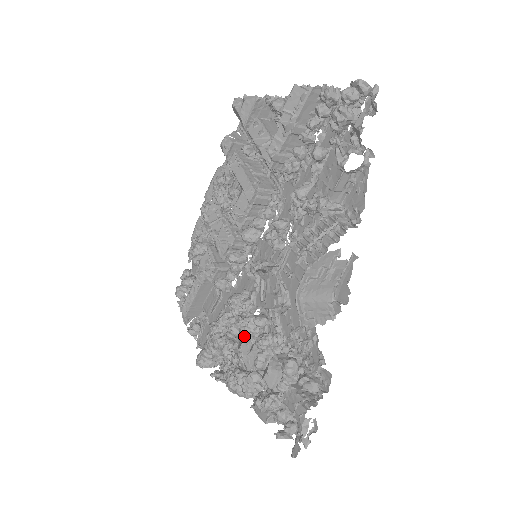
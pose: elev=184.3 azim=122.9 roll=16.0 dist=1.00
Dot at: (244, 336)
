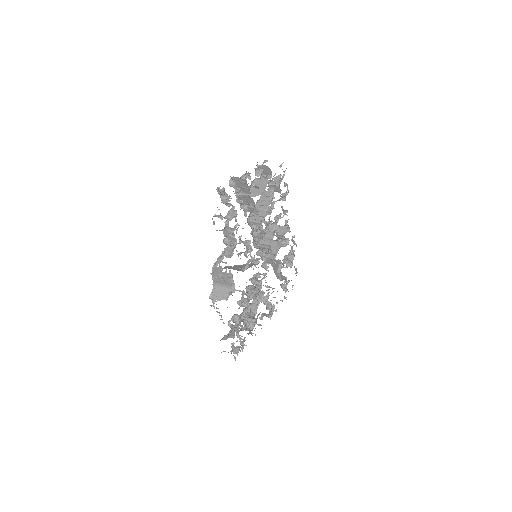
Dot at: occluded
